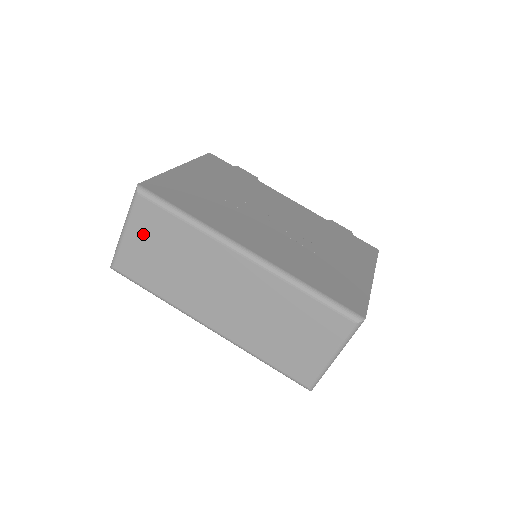
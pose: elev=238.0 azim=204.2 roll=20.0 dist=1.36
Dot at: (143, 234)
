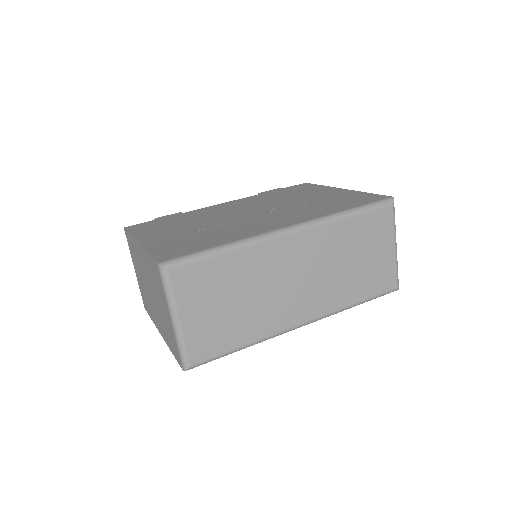
Dot at: (197, 303)
